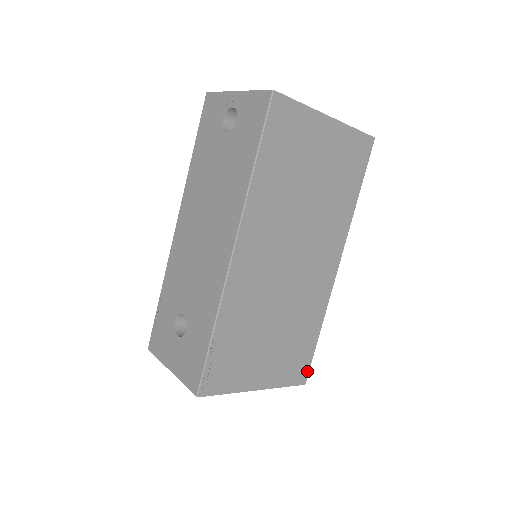
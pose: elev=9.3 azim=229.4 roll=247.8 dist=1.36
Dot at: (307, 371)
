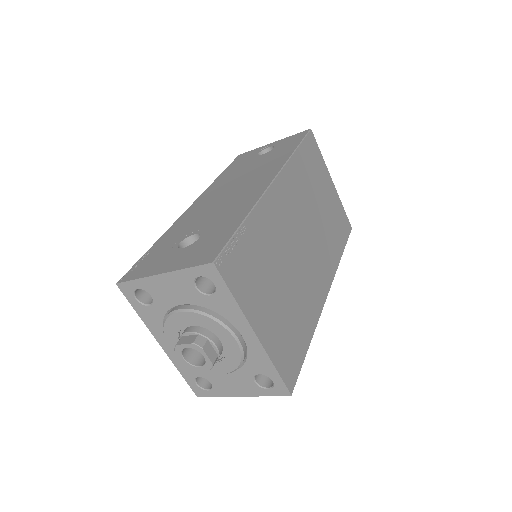
Dot at: (295, 378)
